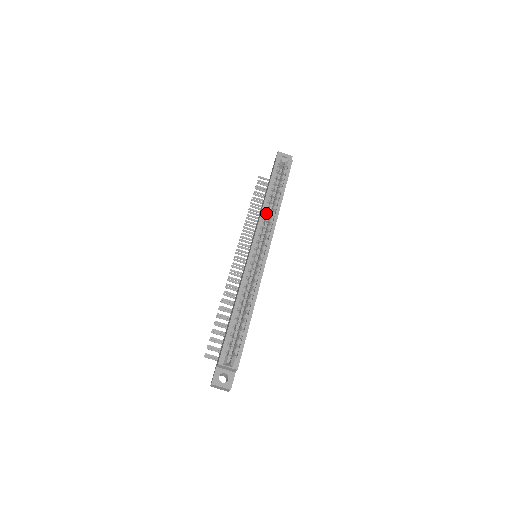
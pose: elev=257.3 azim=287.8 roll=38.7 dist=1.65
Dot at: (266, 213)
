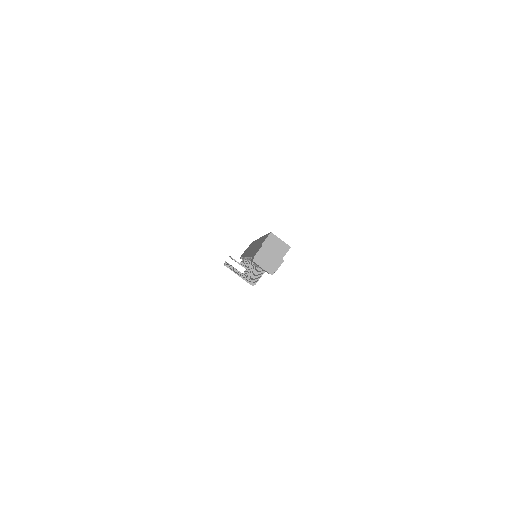
Dot at: occluded
